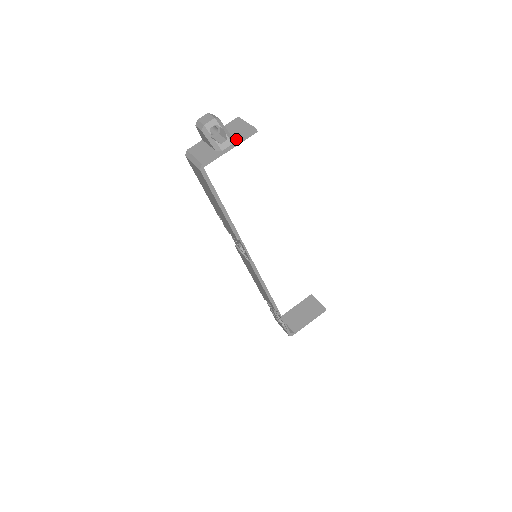
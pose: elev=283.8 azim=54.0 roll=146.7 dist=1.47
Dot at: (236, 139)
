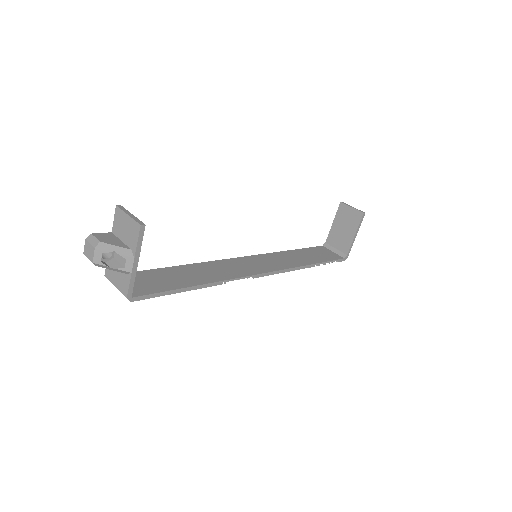
Dot at: (133, 250)
